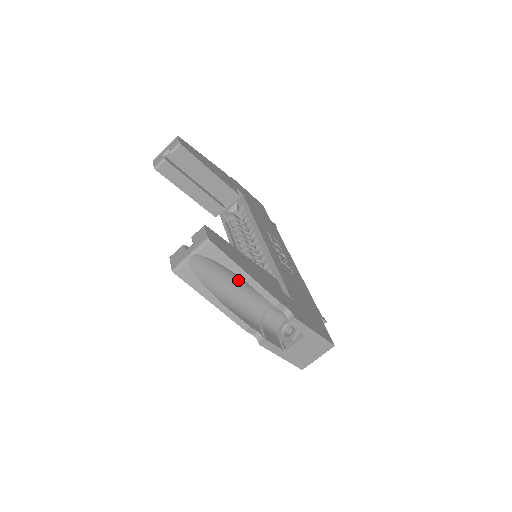
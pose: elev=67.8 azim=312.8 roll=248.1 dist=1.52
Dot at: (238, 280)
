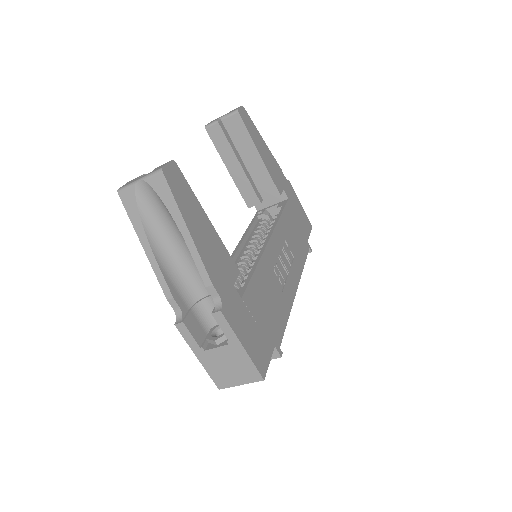
Dot at: (183, 238)
